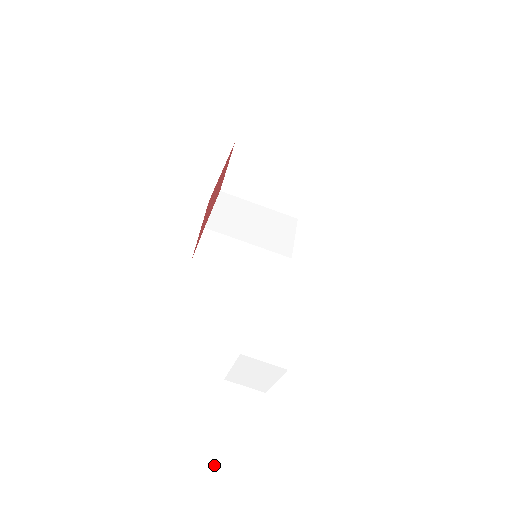
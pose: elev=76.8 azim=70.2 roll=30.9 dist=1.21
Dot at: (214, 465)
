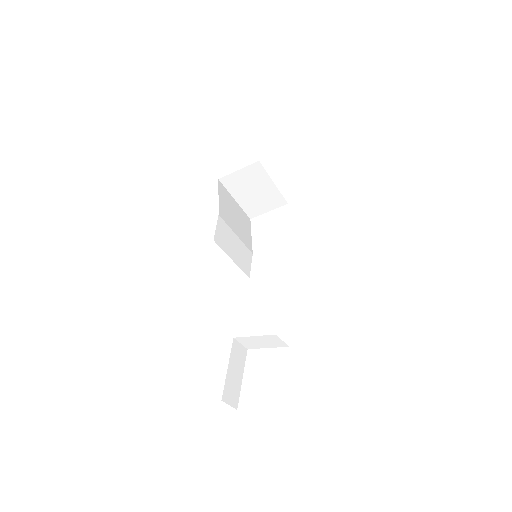
Dot at: (228, 391)
